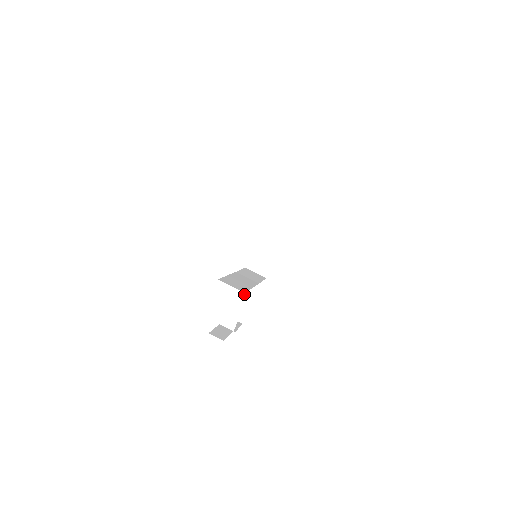
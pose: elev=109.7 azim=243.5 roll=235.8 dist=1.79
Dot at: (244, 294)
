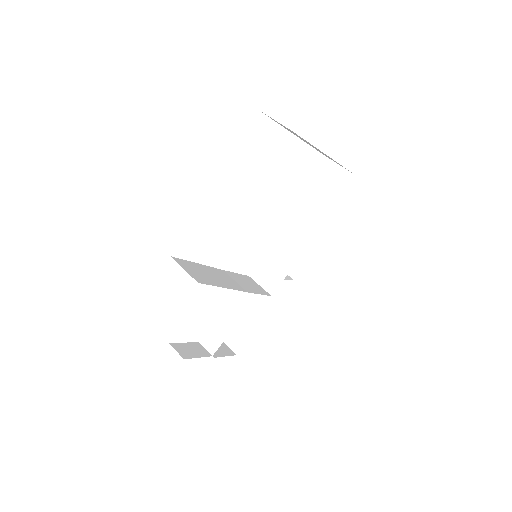
Dot at: (238, 310)
